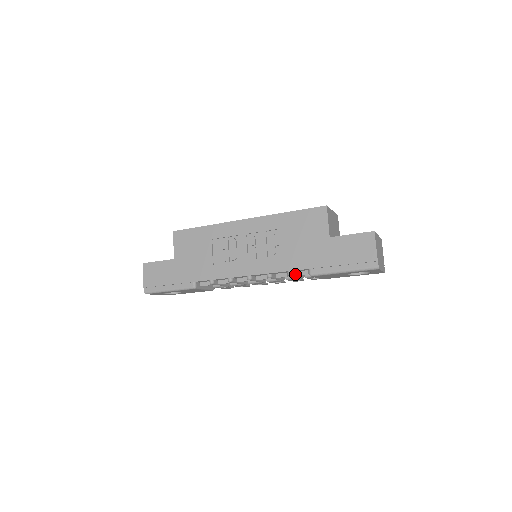
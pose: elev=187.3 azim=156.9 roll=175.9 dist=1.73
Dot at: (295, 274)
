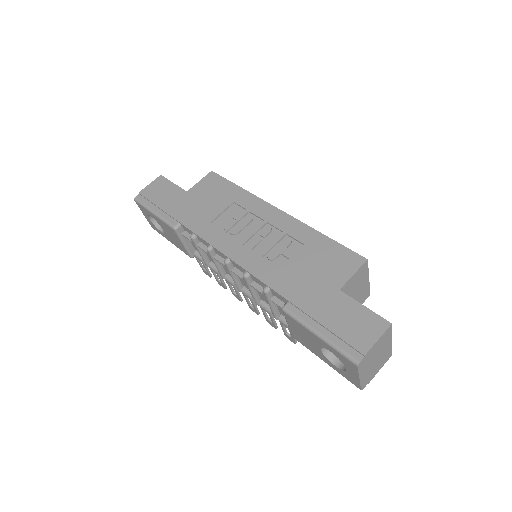
Dot at: (271, 298)
